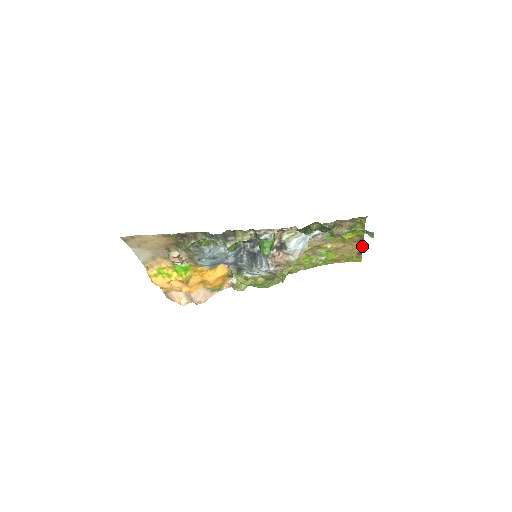
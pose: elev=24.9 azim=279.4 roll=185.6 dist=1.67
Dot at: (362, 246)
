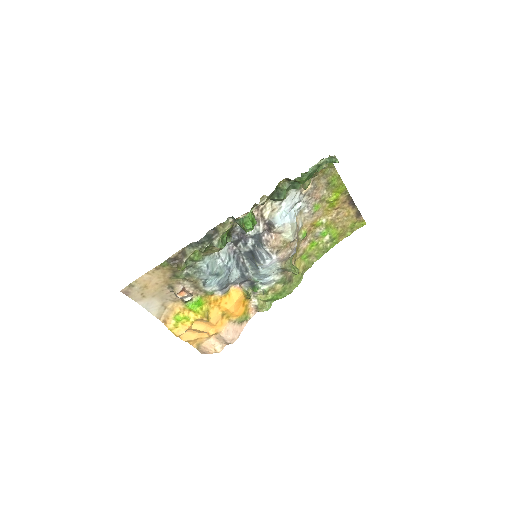
Dot at: (354, 205)
